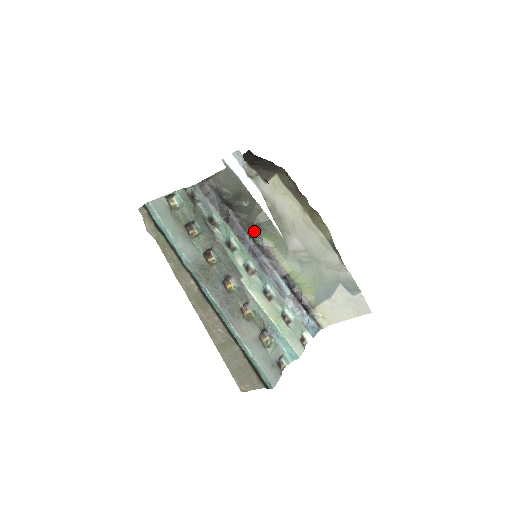
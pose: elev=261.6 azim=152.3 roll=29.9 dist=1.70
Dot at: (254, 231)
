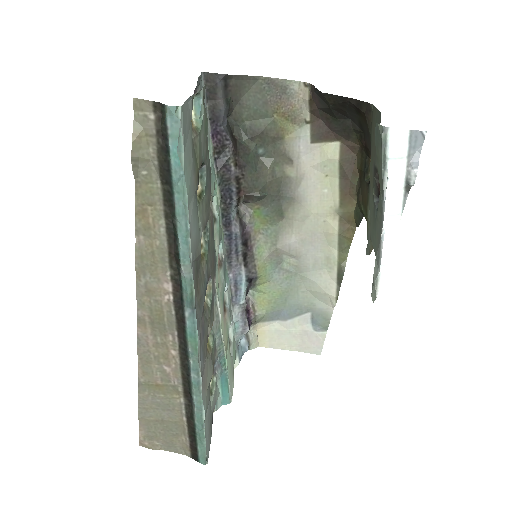
Dot at: (248, 199)
